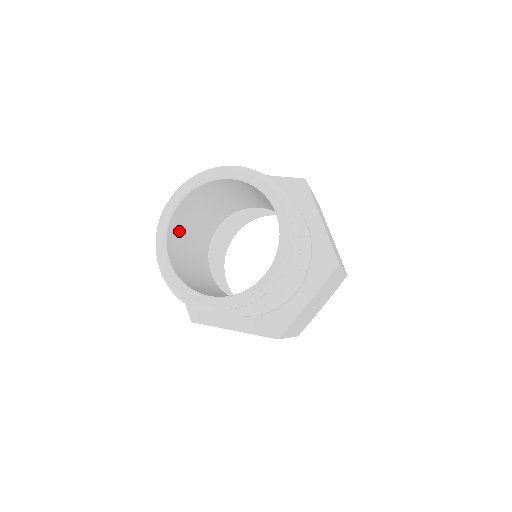
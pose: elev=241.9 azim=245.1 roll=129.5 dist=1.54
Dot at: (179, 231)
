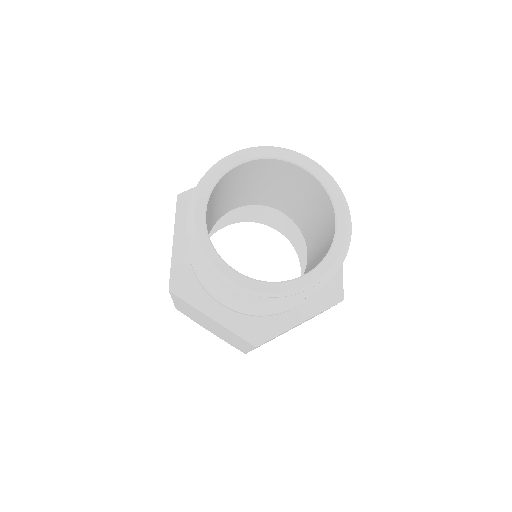
Dot at: occluded
